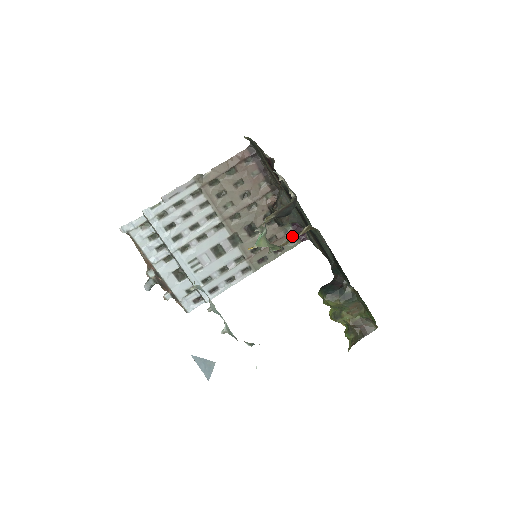
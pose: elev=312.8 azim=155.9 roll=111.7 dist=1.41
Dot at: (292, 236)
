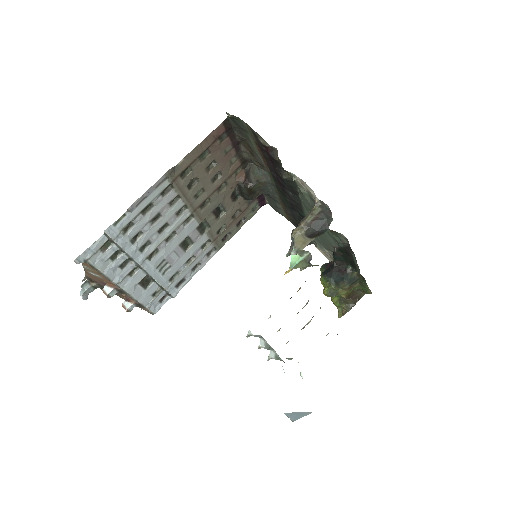
Dot at: occluded
